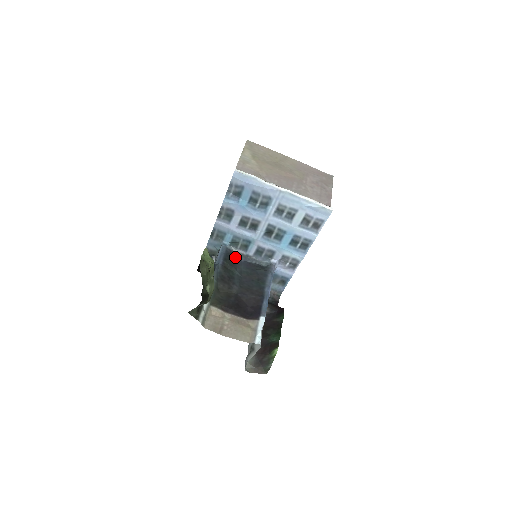
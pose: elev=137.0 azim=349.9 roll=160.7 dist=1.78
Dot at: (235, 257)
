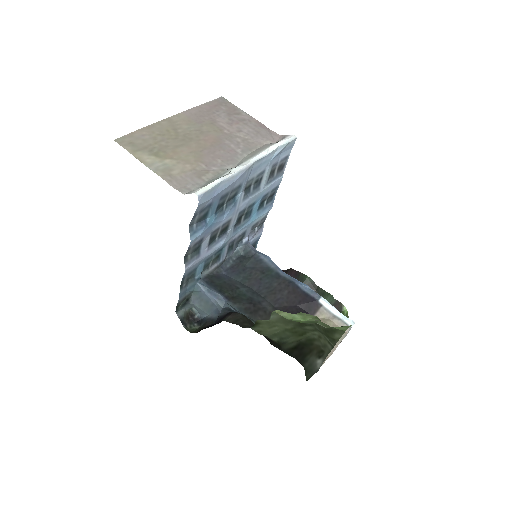
Dot at: (217, 278)
